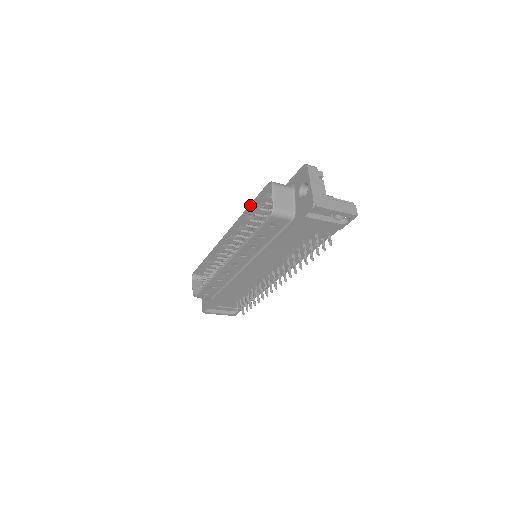
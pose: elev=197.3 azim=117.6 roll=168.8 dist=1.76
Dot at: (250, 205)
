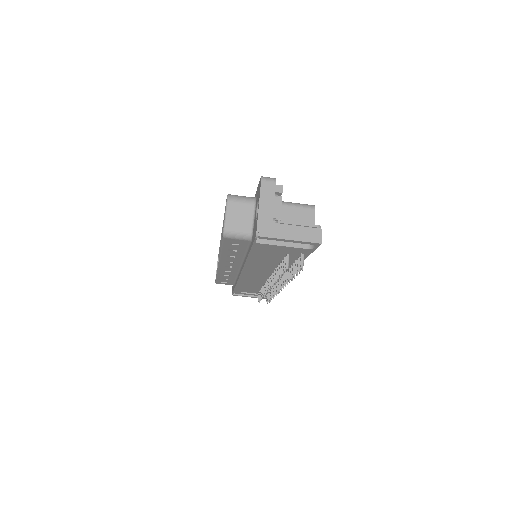
Dot at: occluded
